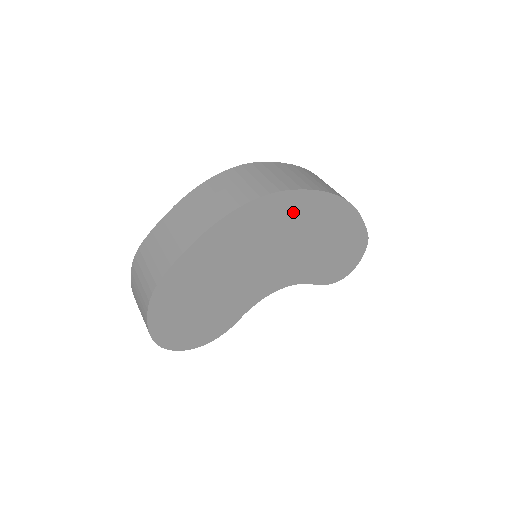
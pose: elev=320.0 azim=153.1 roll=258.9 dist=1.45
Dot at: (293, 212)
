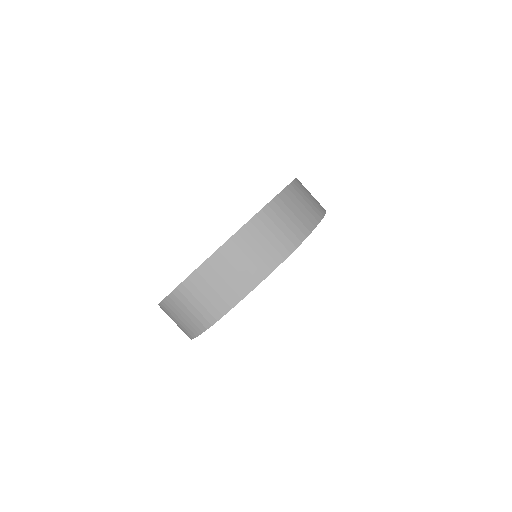
Dot at: occluded
